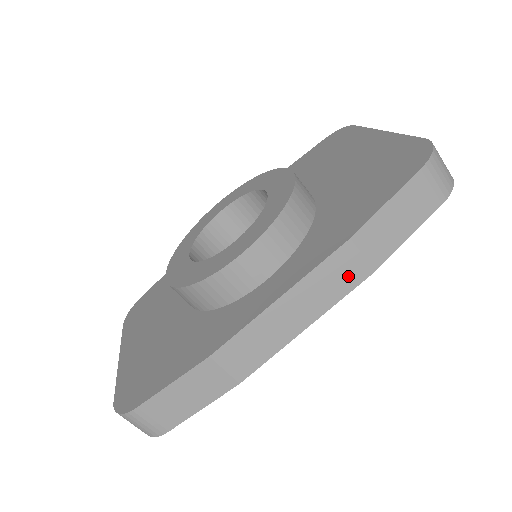
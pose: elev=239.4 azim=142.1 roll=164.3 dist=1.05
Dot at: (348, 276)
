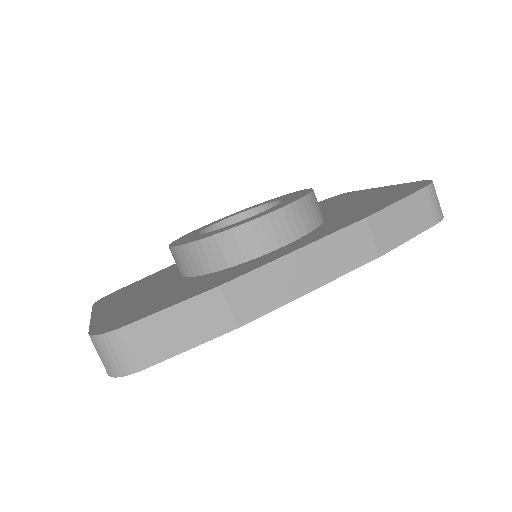
Dot at: (357, 252)
